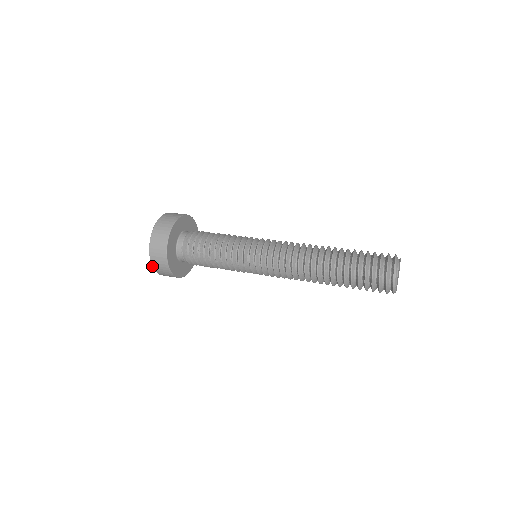
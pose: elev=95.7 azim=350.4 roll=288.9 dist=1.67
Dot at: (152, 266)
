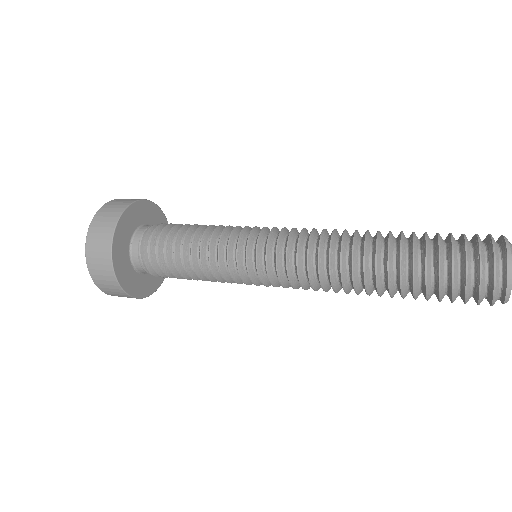
Dot at: (87, 234)
